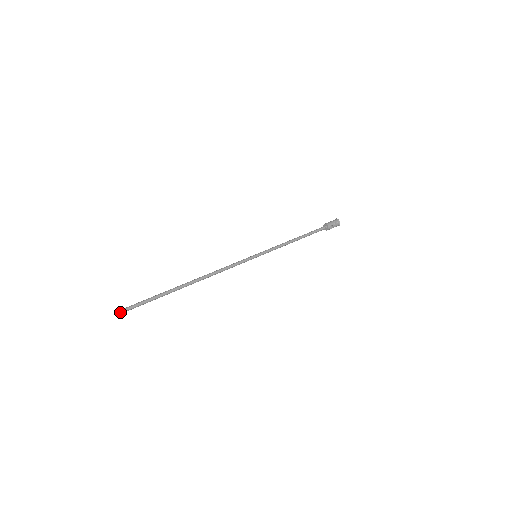
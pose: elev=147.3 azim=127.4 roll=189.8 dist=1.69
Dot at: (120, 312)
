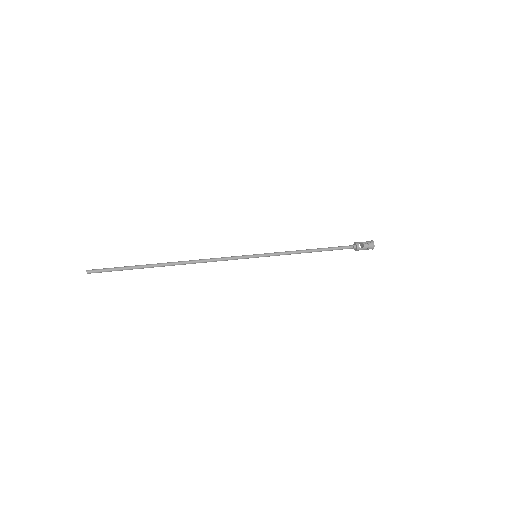
Dot at: (90, 270)
